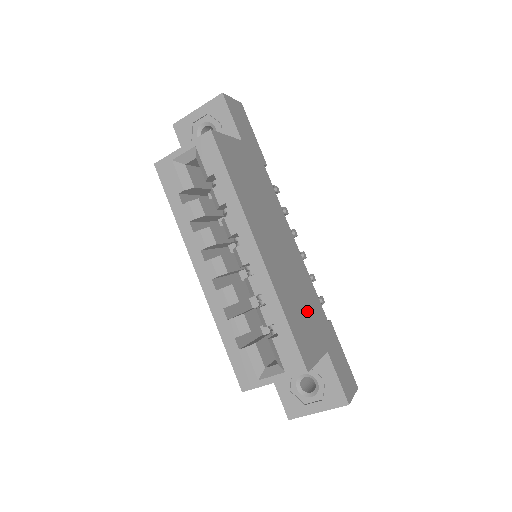
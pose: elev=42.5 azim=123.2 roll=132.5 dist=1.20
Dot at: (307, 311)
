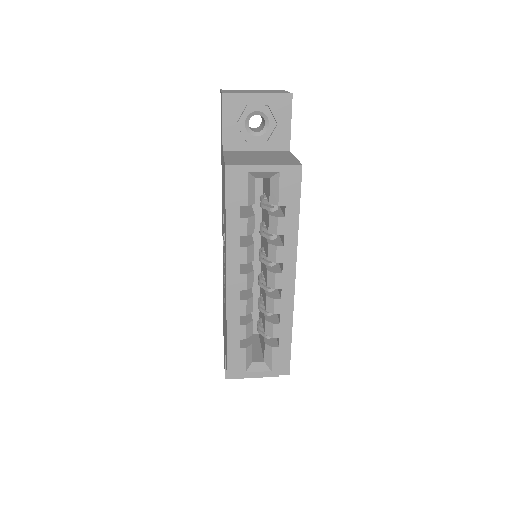
Dot at: occluded
